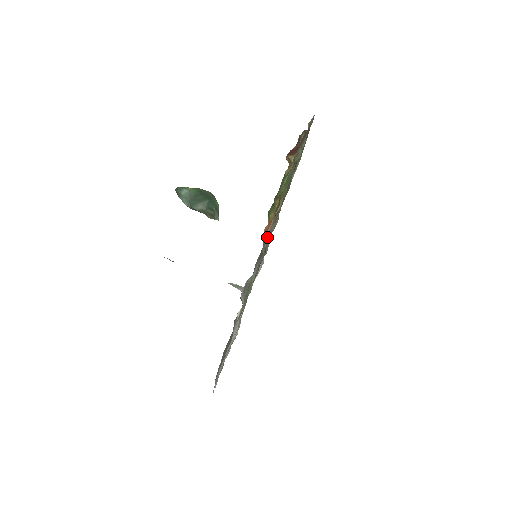
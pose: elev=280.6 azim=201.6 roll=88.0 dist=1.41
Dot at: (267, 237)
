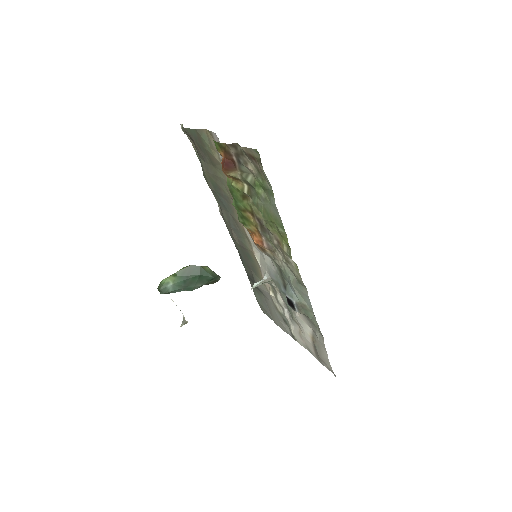
Dot at: (268, 251)
